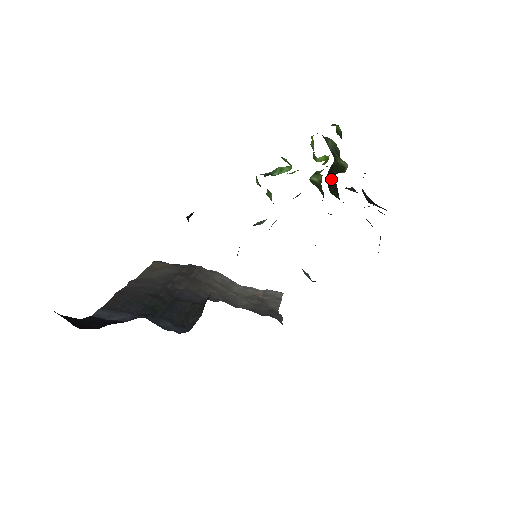
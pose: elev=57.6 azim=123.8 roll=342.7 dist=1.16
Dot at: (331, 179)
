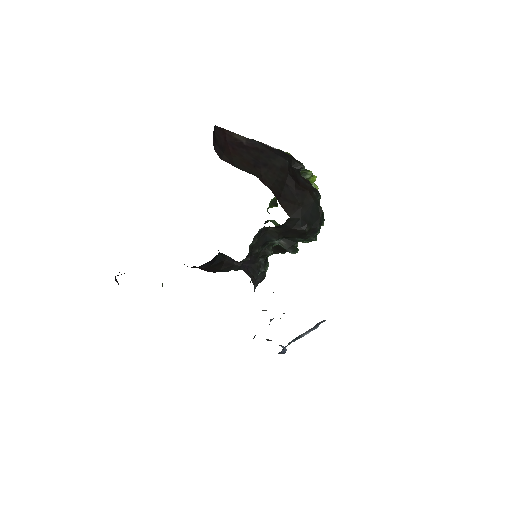
Dot at: occluded
